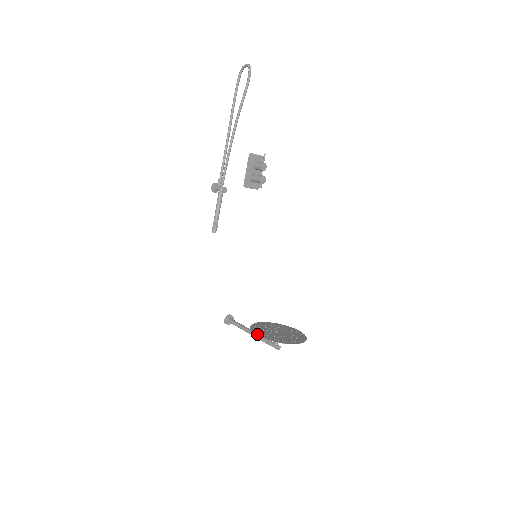
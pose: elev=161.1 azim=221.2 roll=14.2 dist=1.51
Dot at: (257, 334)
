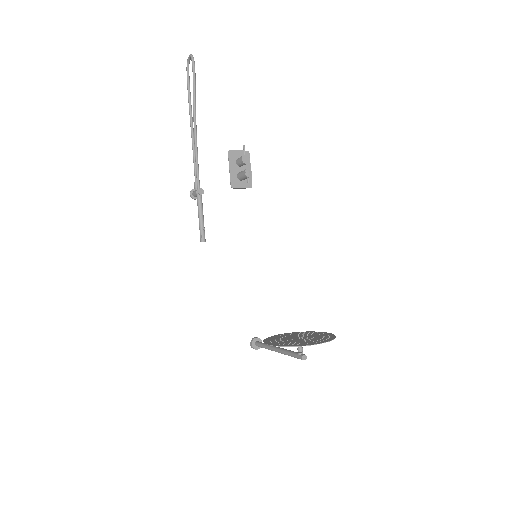
Dot at: (268, 343)
